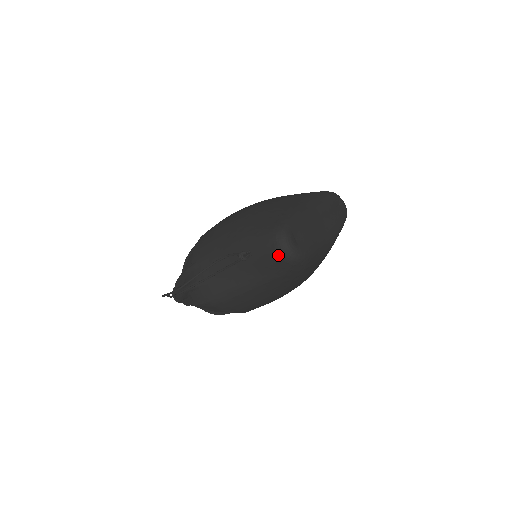
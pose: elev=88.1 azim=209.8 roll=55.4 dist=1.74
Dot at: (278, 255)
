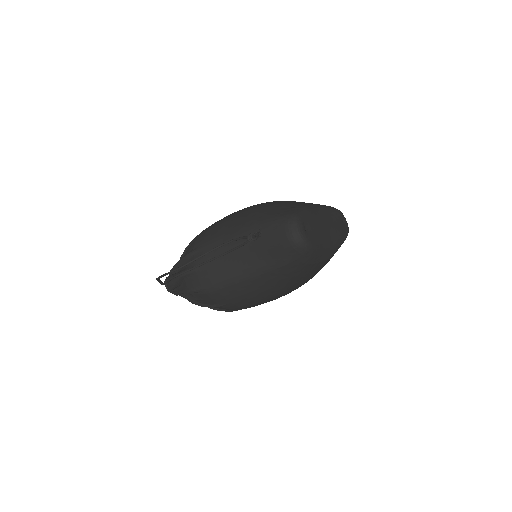
Dot at: (287, 239)
